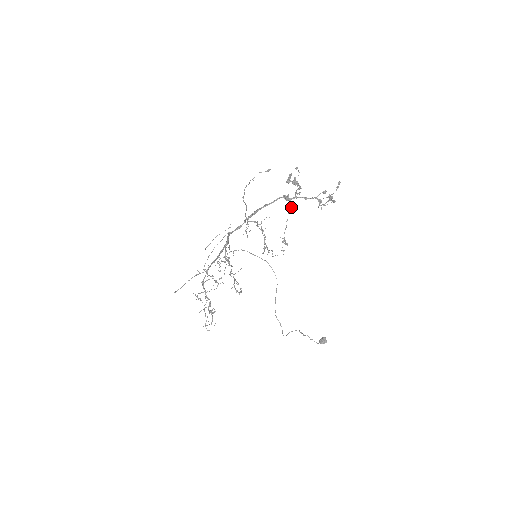
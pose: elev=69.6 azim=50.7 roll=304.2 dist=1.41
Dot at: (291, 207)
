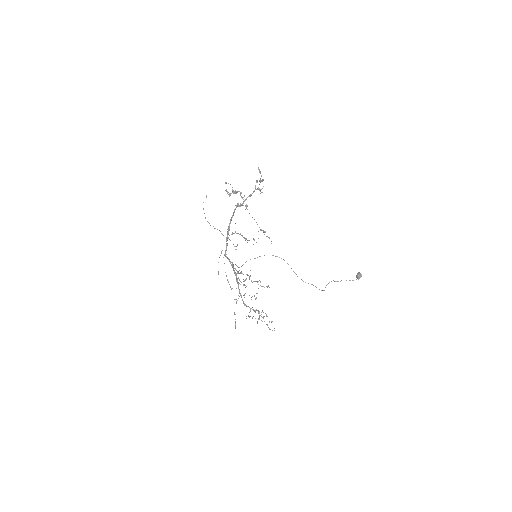
Dot at: occluded
